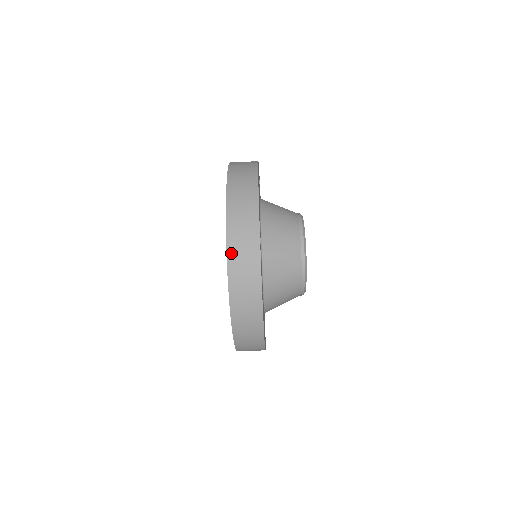
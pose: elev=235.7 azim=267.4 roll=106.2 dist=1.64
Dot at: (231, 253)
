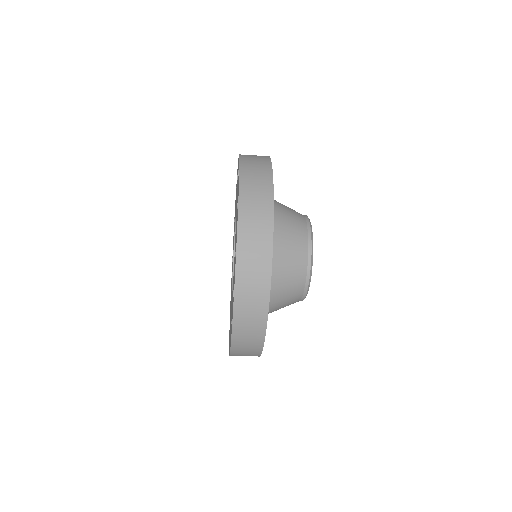
Dot at: (240, 267)
